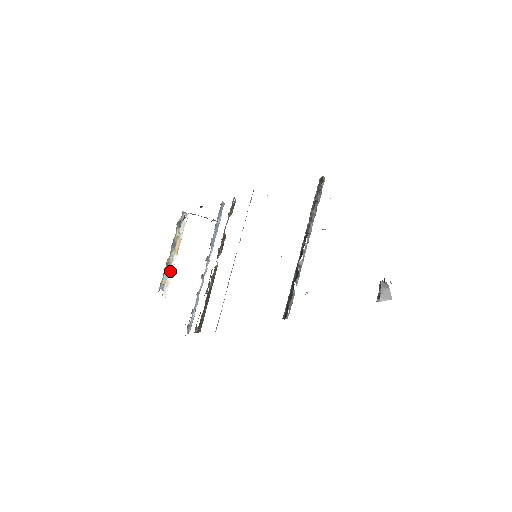
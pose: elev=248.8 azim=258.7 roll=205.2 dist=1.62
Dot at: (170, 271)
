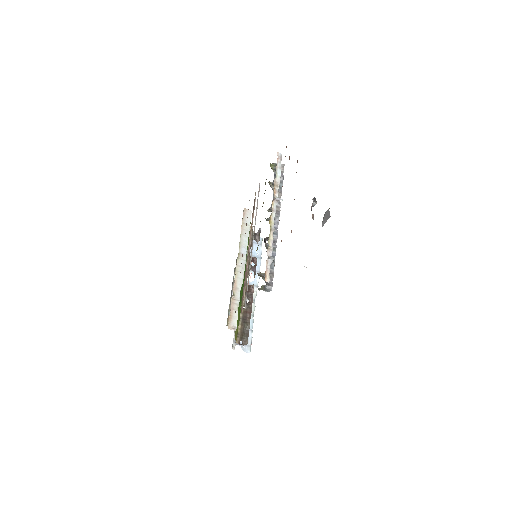
Dot at: occluded
